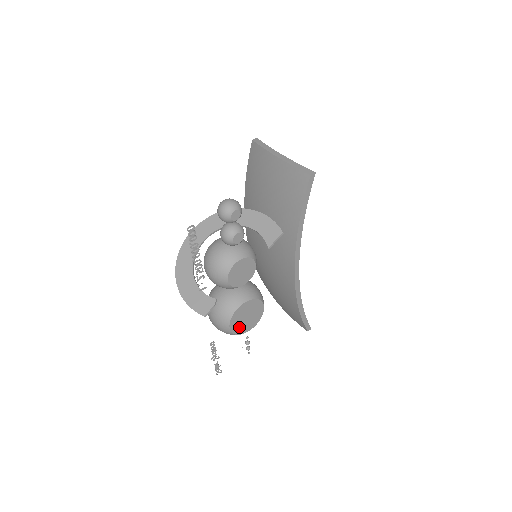
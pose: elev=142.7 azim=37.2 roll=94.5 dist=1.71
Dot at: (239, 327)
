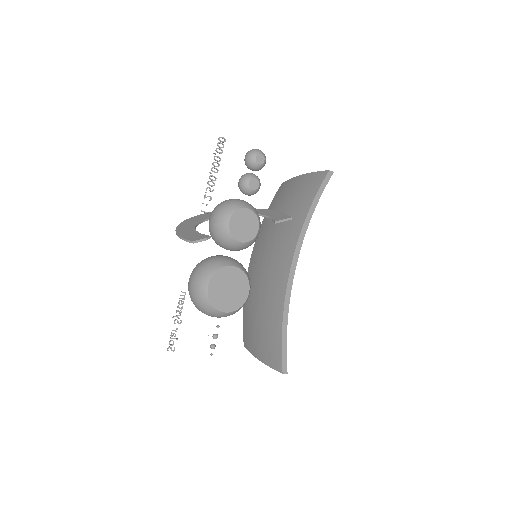
Dot at: (217, 295)
